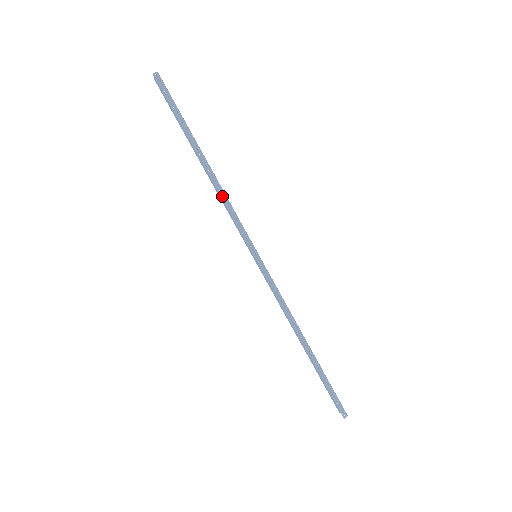
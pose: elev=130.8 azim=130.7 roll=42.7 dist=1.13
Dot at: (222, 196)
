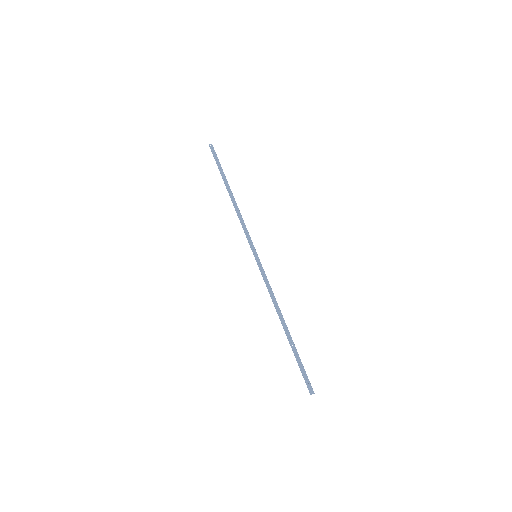
Dot at: (238, 214)
